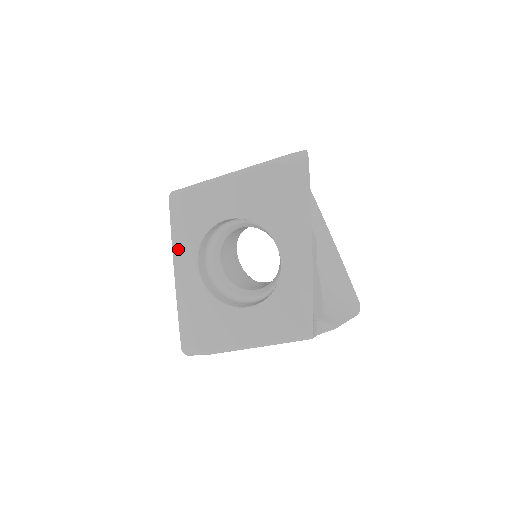
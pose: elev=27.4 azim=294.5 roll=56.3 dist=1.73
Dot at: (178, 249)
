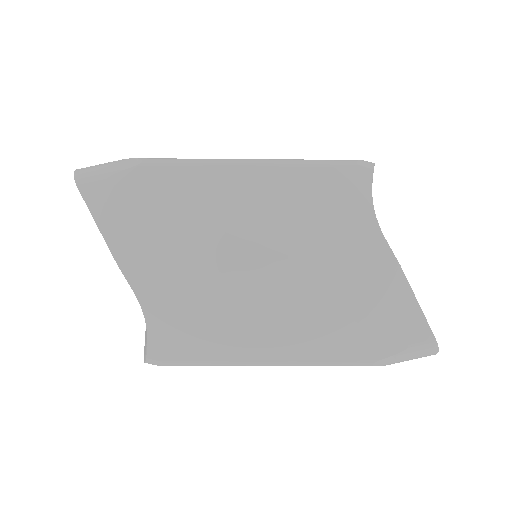
Dot at: occluded
